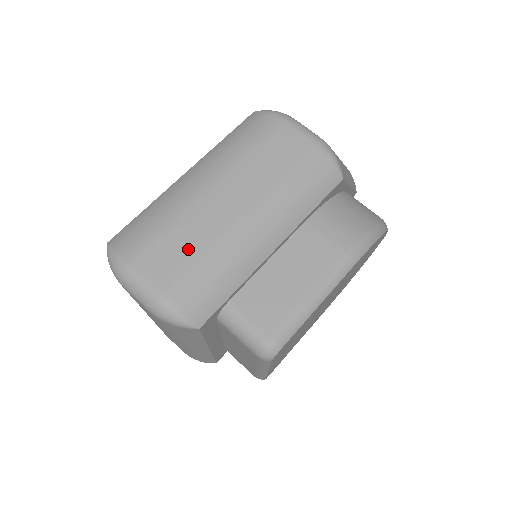
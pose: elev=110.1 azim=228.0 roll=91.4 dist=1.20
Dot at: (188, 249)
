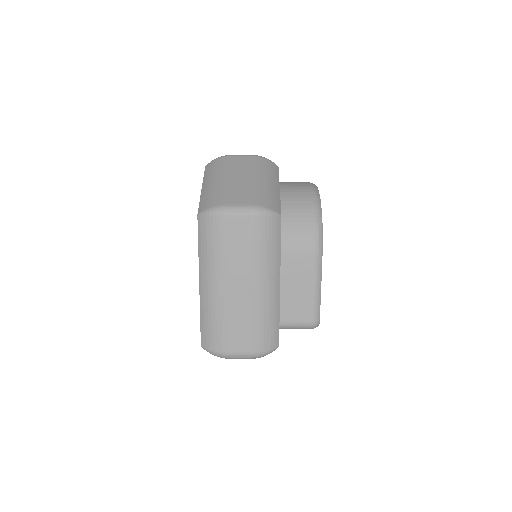
Dot at: (244, 325)
